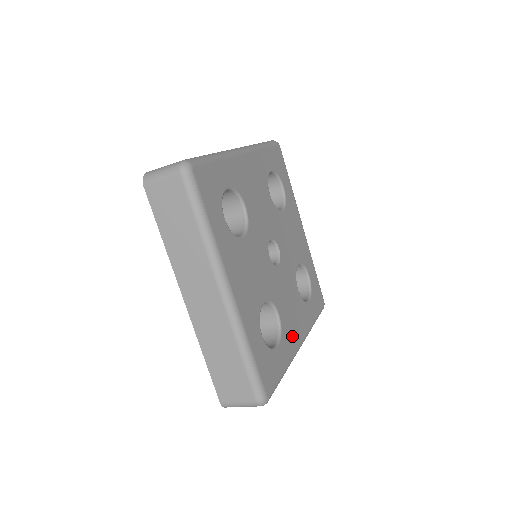
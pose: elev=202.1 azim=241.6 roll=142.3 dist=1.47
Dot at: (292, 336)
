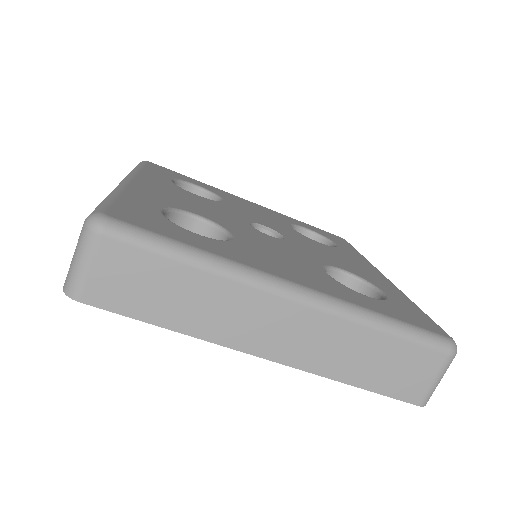
Dot at: (261, 262)
